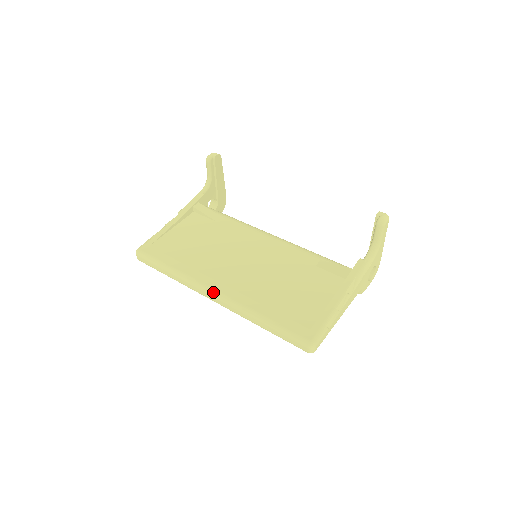
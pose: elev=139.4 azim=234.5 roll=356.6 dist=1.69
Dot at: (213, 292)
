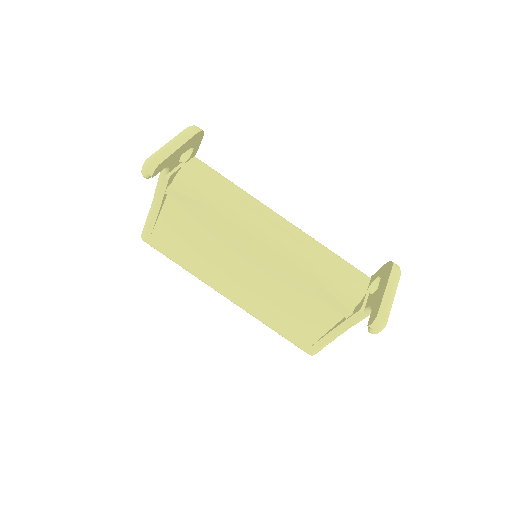
Dot at: occluded
